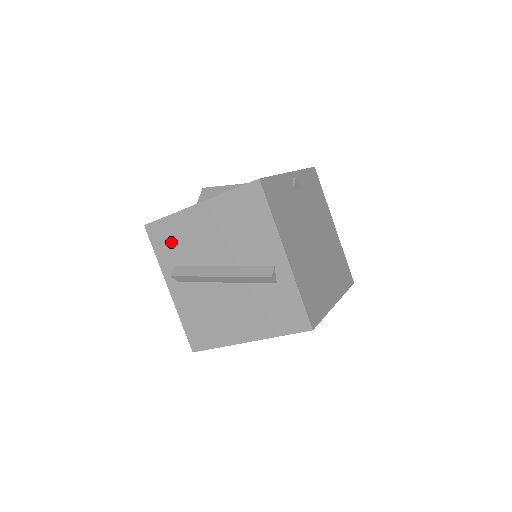
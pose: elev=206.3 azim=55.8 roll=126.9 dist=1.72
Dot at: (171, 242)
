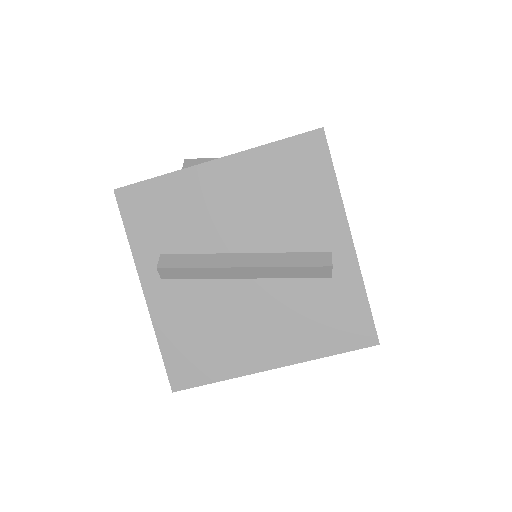
Dot at: (160, 217)
